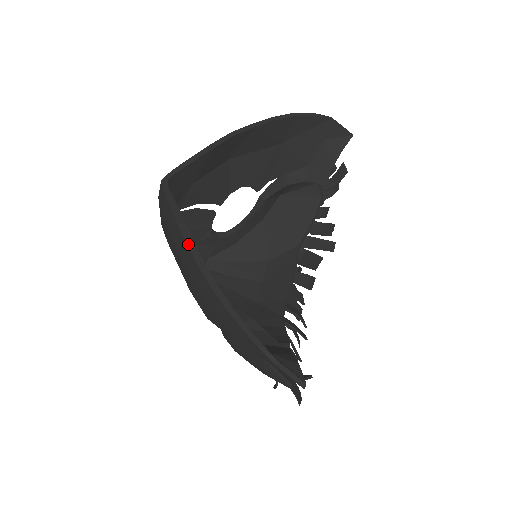
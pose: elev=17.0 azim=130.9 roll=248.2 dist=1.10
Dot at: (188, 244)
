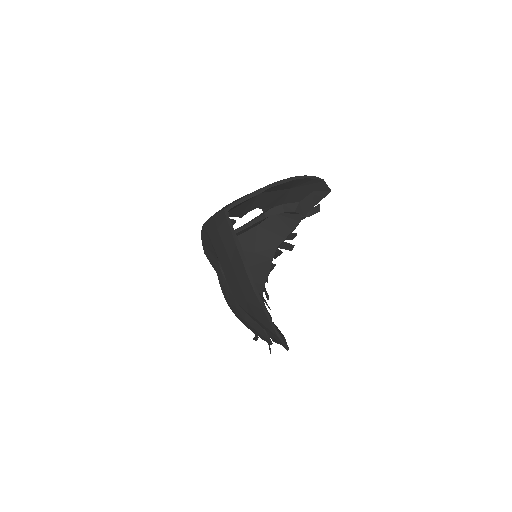
Dot at: (244, 264)
